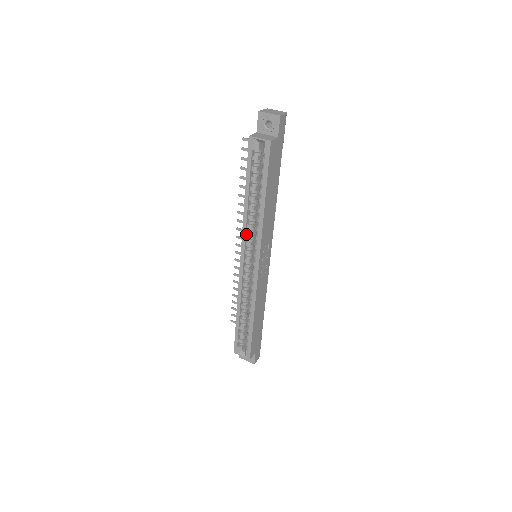
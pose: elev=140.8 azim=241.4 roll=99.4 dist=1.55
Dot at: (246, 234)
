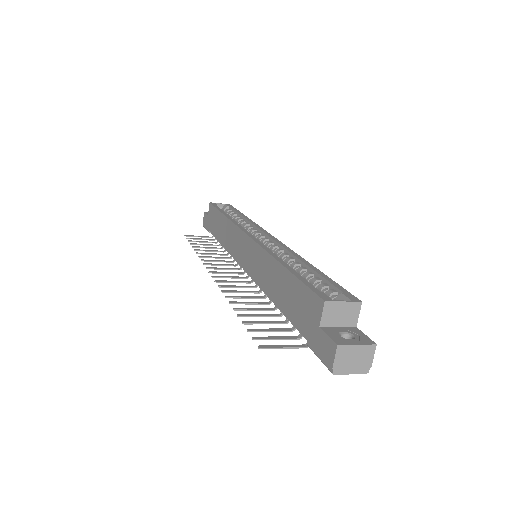
Dot at: occluded
